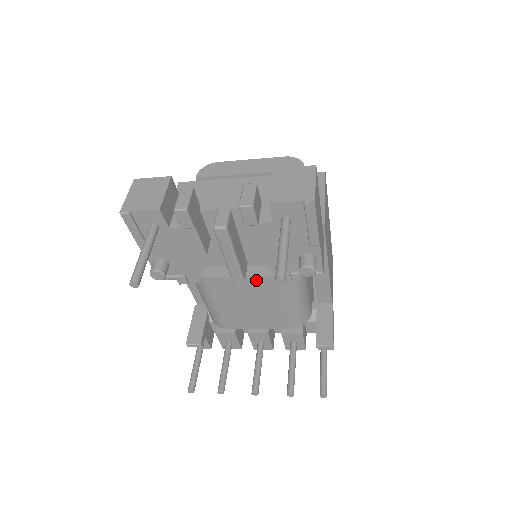
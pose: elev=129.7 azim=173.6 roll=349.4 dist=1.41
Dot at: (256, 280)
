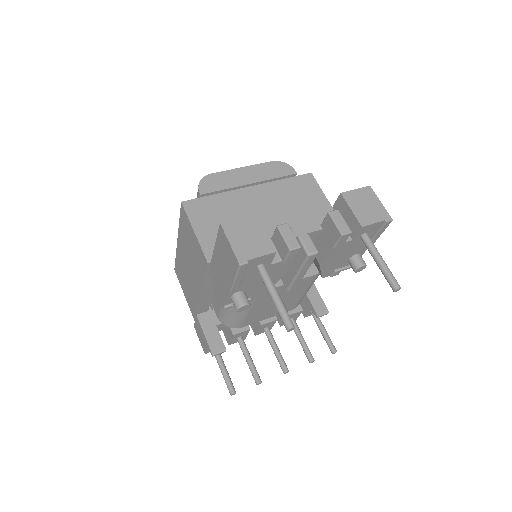
Dot at: occluded
